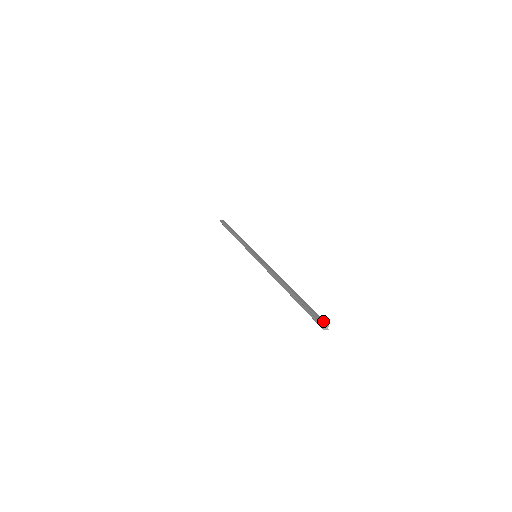
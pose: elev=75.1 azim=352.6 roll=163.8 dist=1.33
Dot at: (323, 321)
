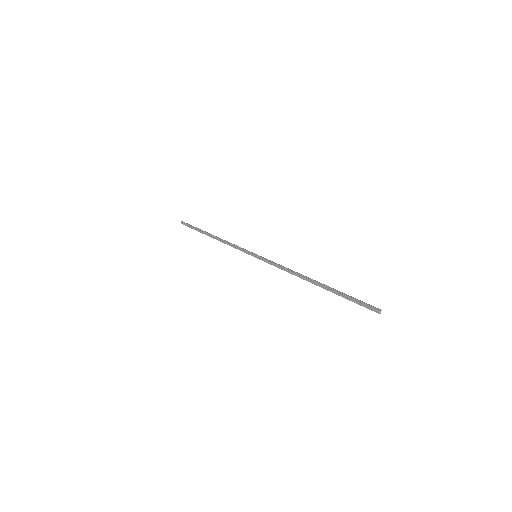
Dot at: (375, 307)
